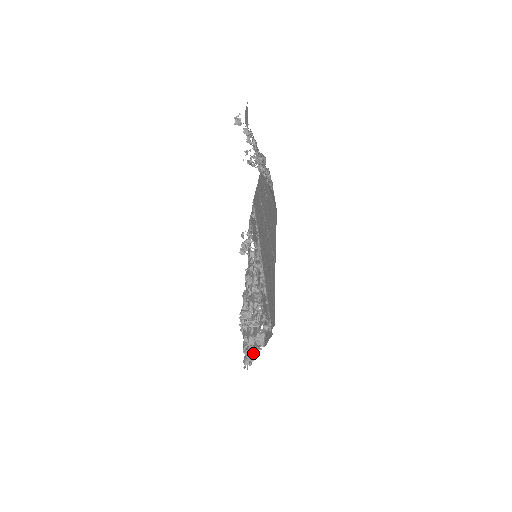
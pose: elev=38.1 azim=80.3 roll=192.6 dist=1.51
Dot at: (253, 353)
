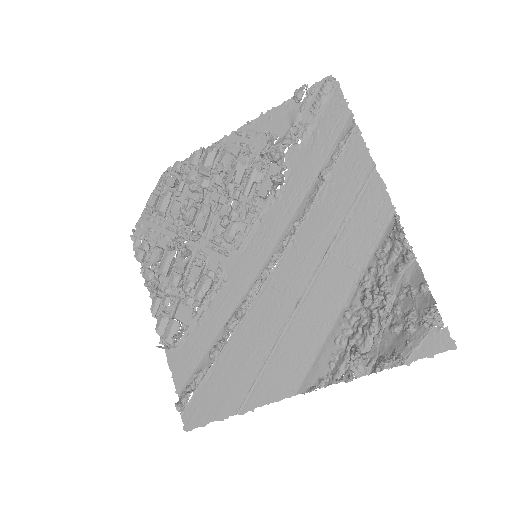
Dot at: (153, 310)
